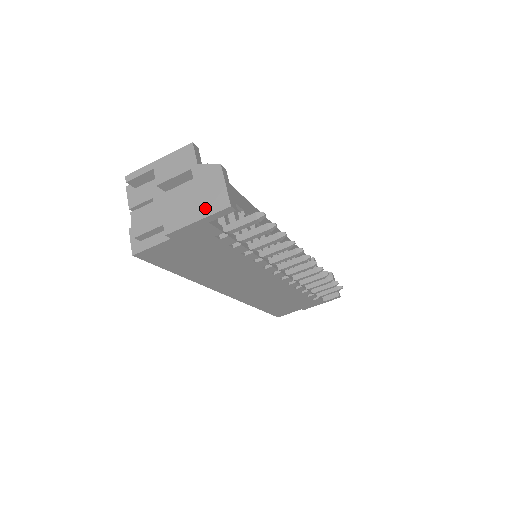
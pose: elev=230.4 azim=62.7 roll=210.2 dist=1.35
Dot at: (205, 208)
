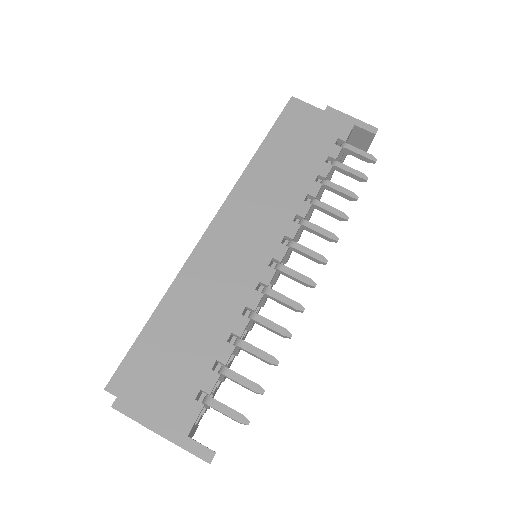
Dot at: occluded
